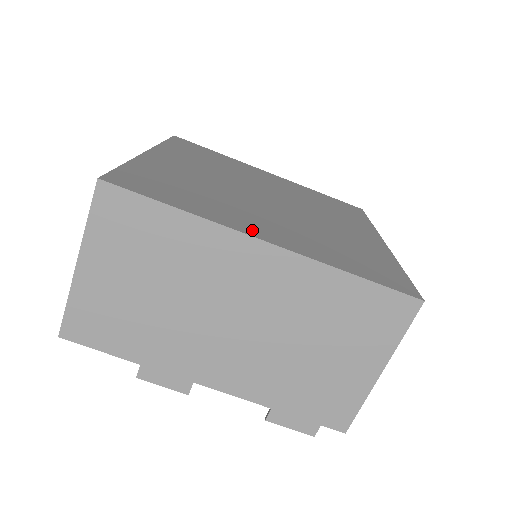
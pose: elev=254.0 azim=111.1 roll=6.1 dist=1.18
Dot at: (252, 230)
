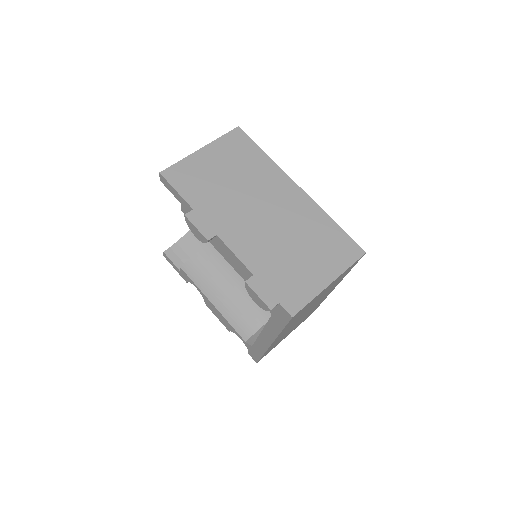
Dot at: occluded
